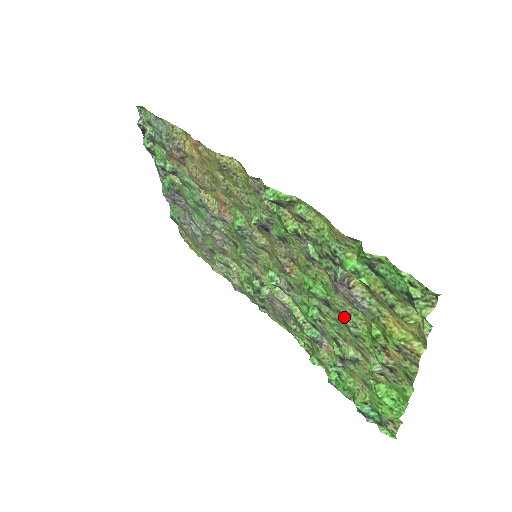
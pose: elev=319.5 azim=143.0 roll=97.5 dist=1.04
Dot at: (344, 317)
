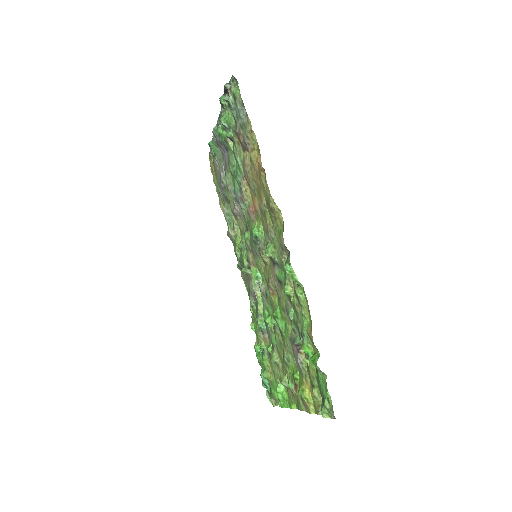
Dot at: (286, 350)
